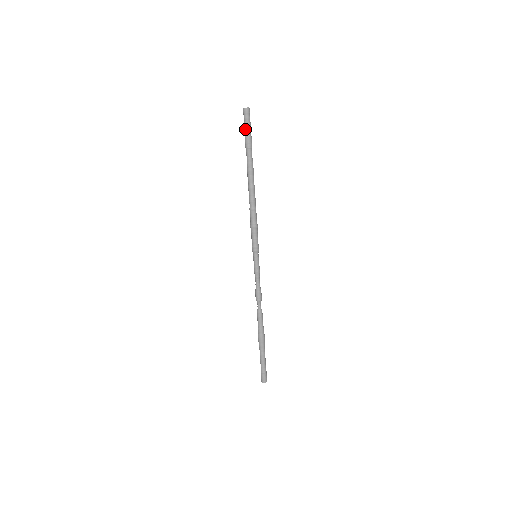
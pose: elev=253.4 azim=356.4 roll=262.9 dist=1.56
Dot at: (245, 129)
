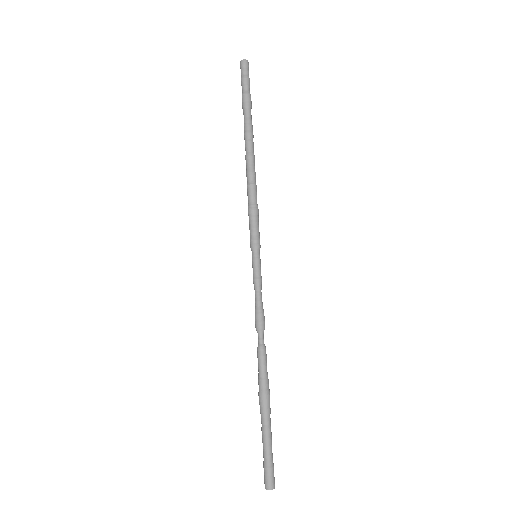
Dot at: (246, 83)
